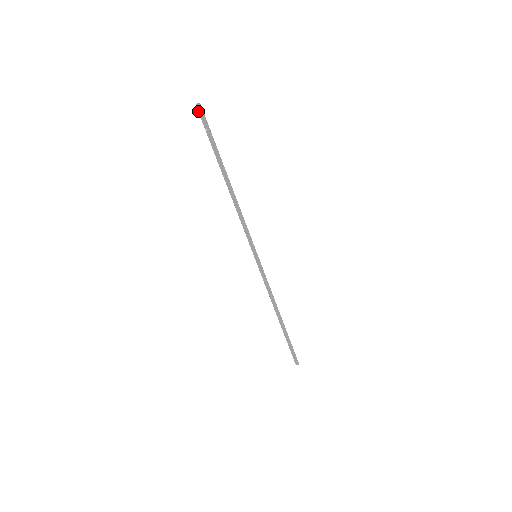
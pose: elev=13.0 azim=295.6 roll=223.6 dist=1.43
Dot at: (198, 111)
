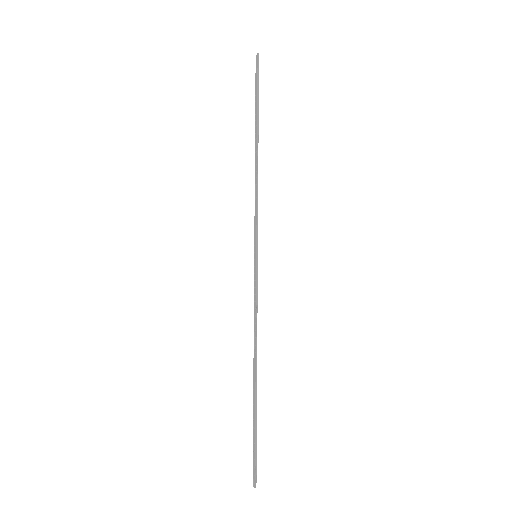
Dot at: (256, 63)
